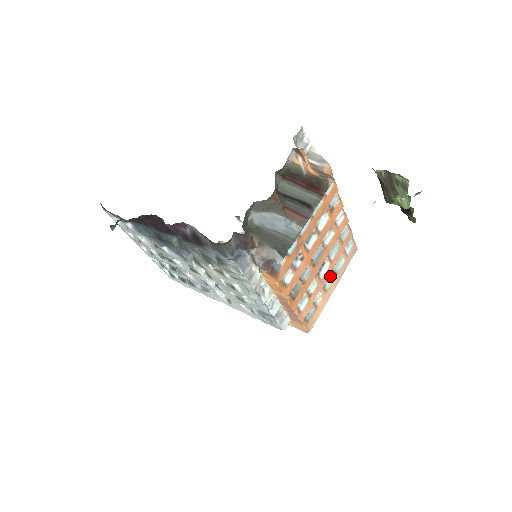
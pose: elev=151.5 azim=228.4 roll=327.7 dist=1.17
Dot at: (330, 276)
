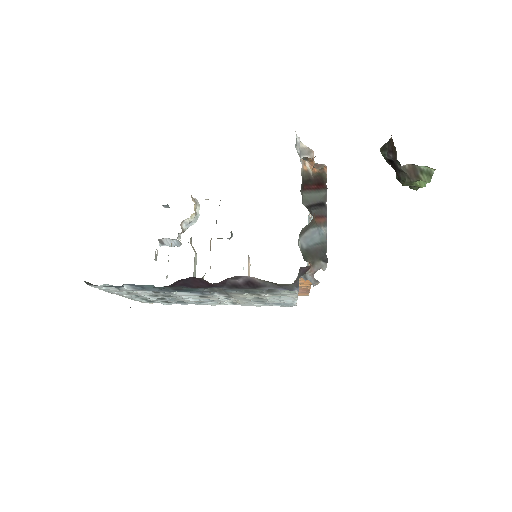
Dot at: occluded
